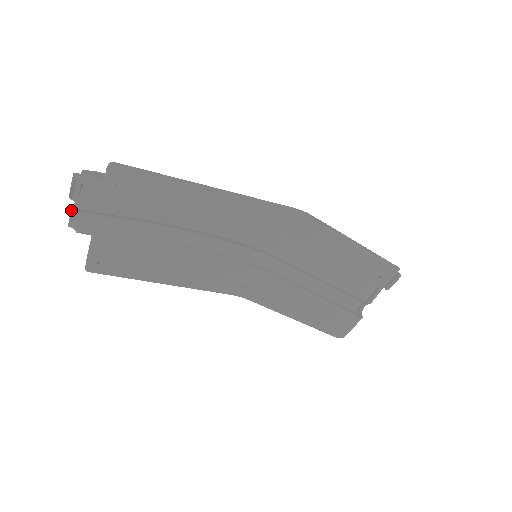
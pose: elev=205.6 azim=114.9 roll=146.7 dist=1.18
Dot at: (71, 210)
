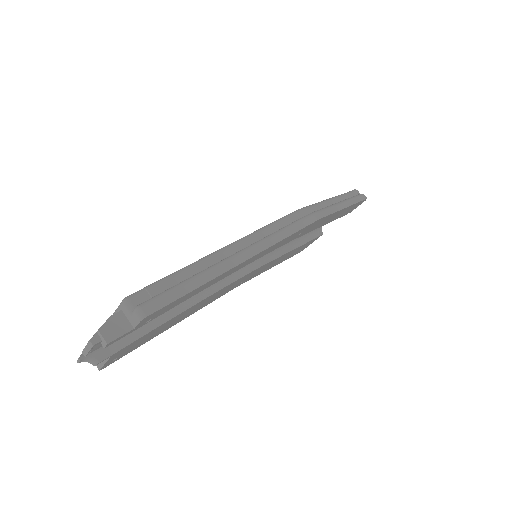
Dot at: (81, 354)
